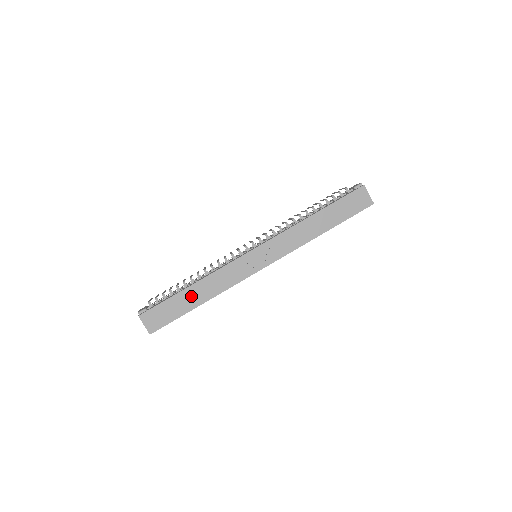
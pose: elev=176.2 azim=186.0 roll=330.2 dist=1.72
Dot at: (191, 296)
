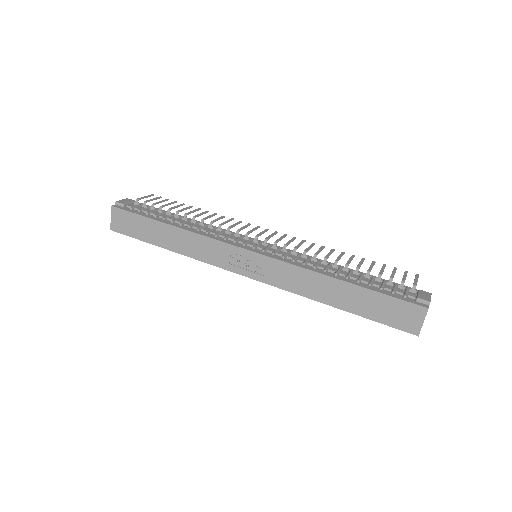
Dot at: (164, 234)
